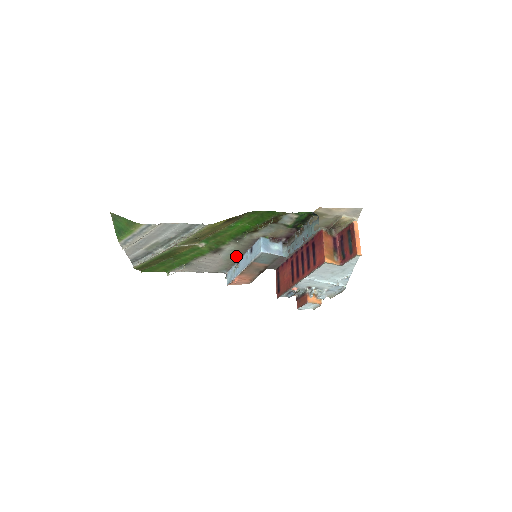
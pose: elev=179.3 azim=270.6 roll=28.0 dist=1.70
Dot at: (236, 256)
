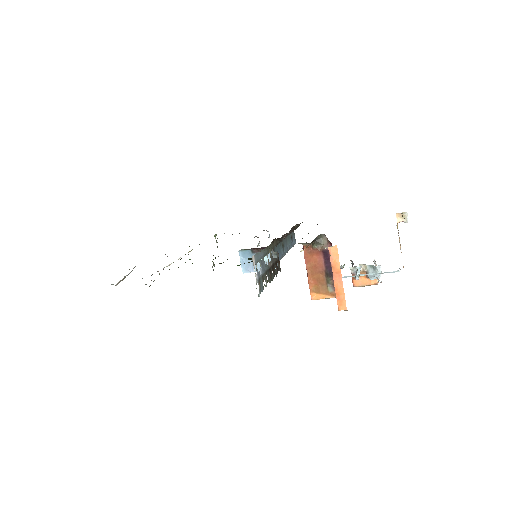
Dot at: occluded
